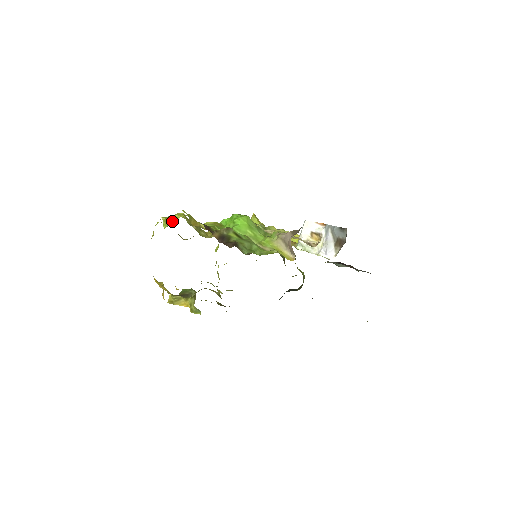
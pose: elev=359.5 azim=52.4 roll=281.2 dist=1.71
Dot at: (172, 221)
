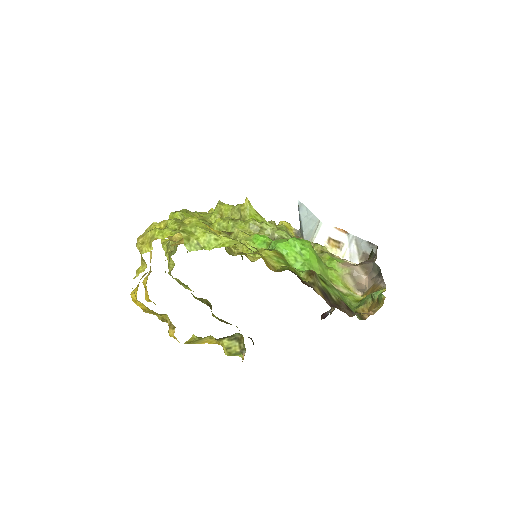
Dot at: (207, 244)
